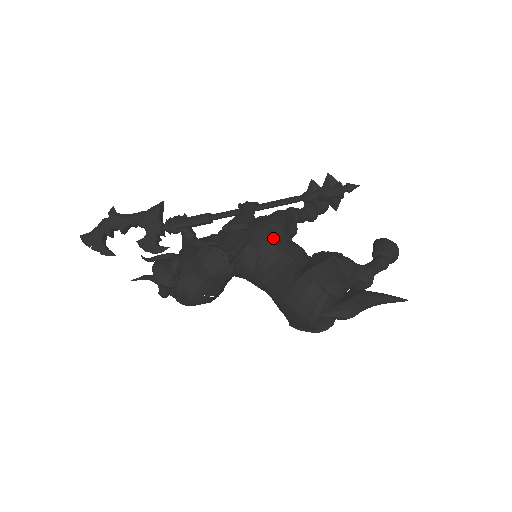
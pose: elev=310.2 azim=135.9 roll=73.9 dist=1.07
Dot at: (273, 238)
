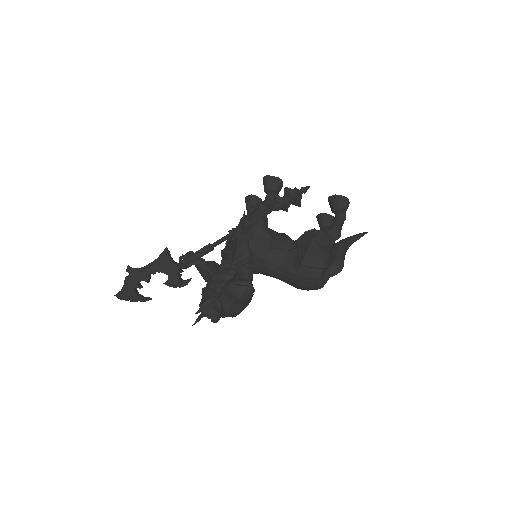
Dot at: (265, 243)
